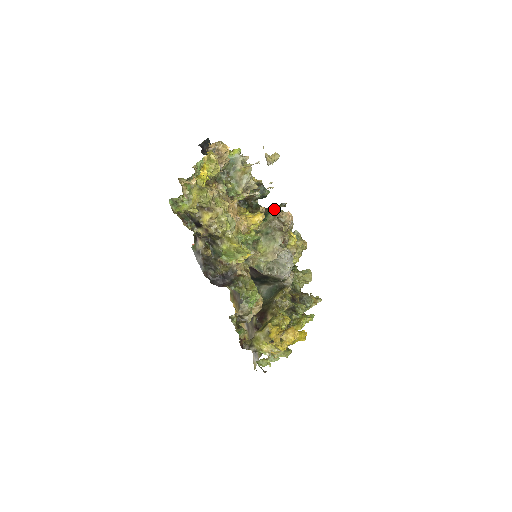
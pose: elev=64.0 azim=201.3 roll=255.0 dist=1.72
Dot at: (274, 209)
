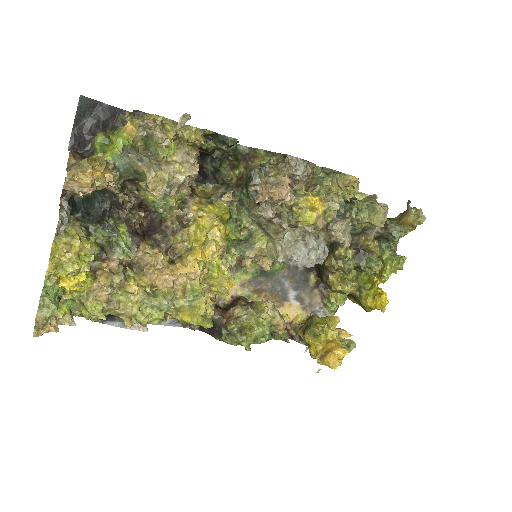
Dot at: (254, 174)
